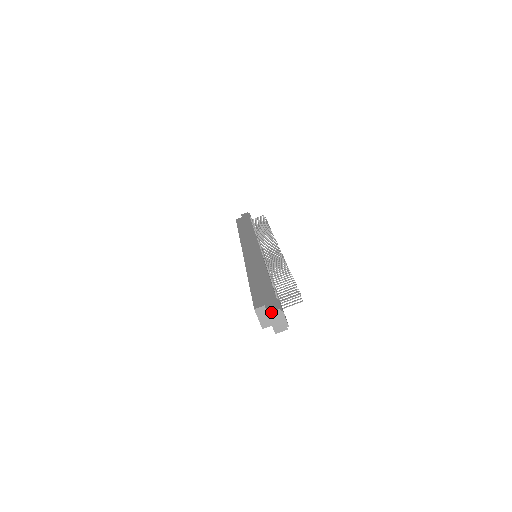
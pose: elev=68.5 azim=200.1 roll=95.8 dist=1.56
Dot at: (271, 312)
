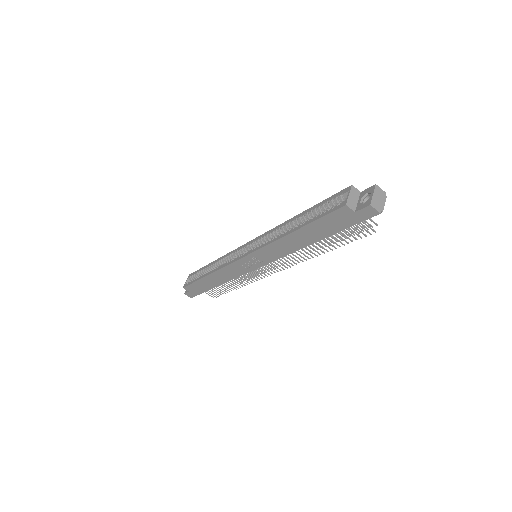
Dot at: (379, 187)
